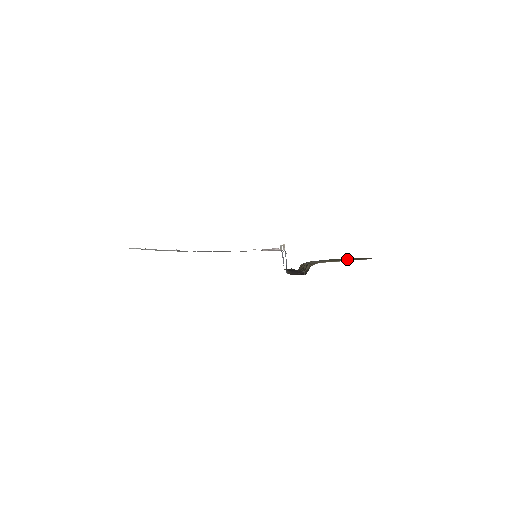
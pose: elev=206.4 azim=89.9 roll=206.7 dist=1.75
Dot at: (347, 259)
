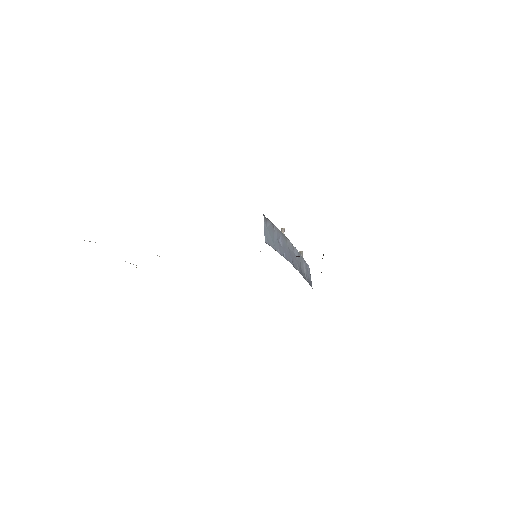
Dot at: occluded
